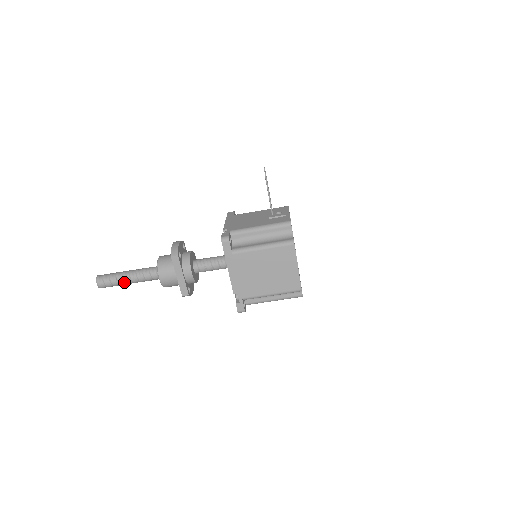
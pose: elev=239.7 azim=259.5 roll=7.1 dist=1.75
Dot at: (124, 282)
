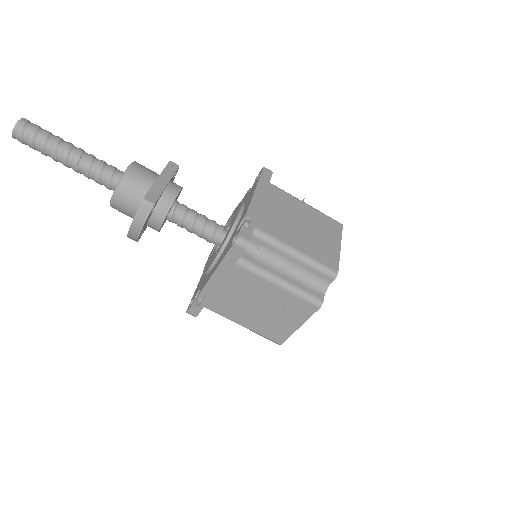
Dot at: (63, 146)
